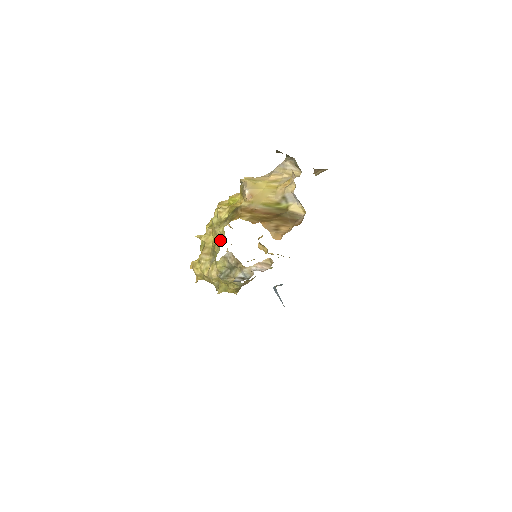
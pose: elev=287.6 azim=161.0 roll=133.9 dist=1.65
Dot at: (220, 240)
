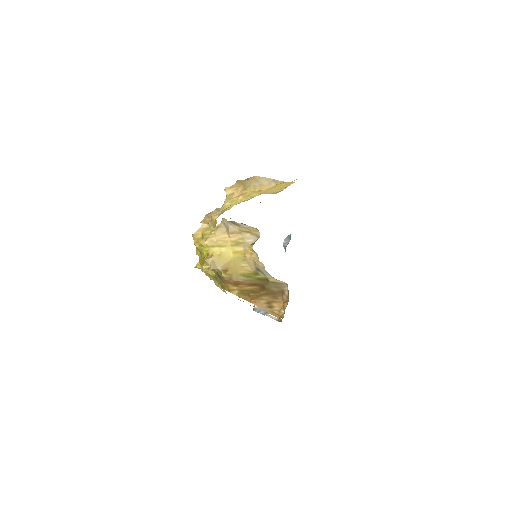
Dot at: occluded
